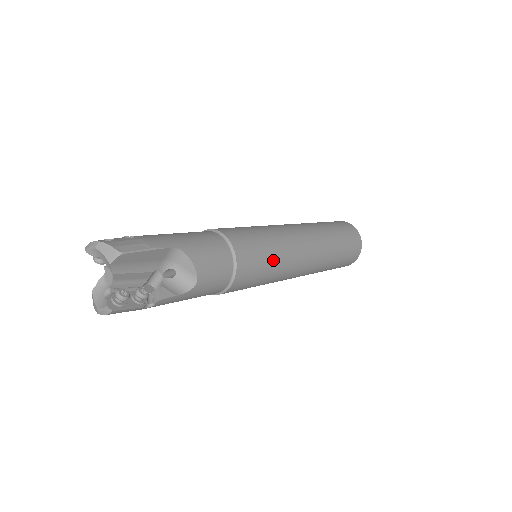
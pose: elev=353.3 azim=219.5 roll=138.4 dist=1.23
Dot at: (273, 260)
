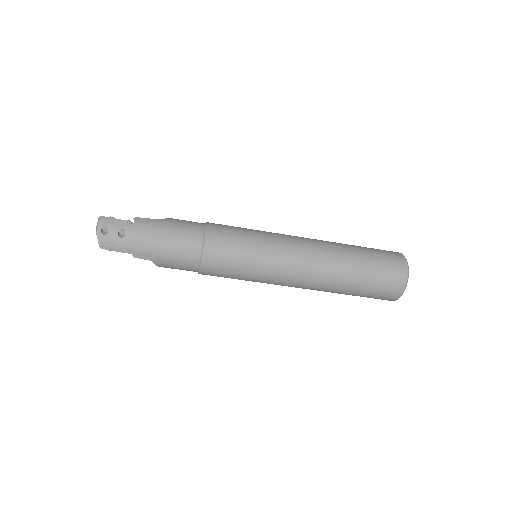
Dot at: occluded
